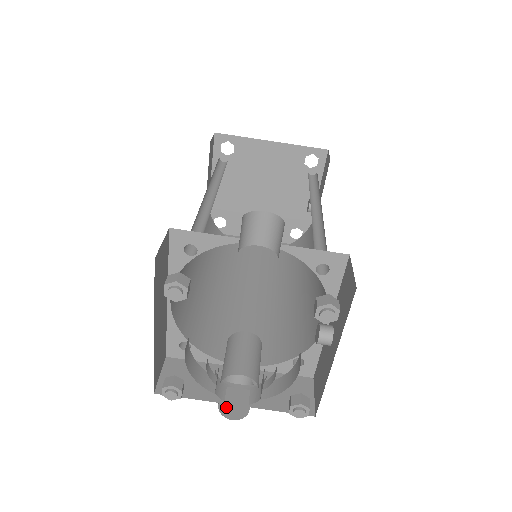
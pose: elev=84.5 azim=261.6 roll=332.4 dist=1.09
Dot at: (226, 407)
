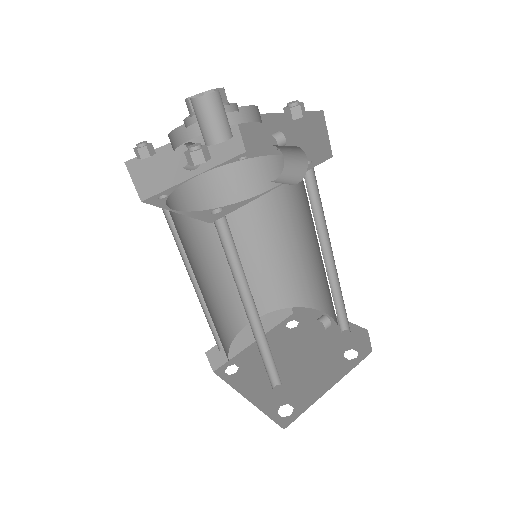
Dot at: occluded
